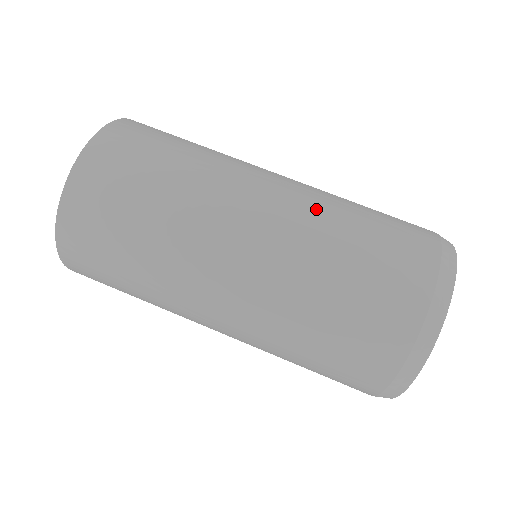
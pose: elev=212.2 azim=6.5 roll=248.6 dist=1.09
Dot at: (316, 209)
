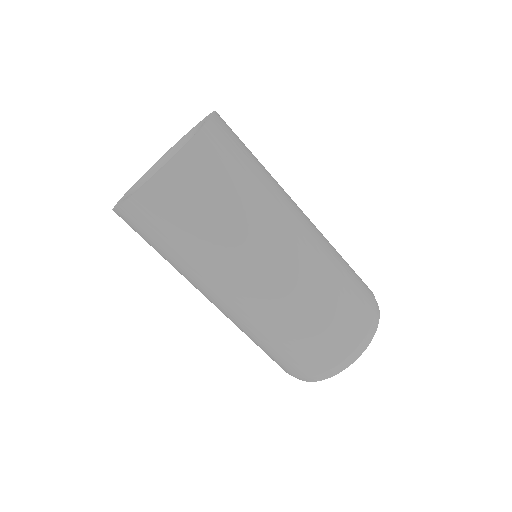
Dot at: (325, 254)
